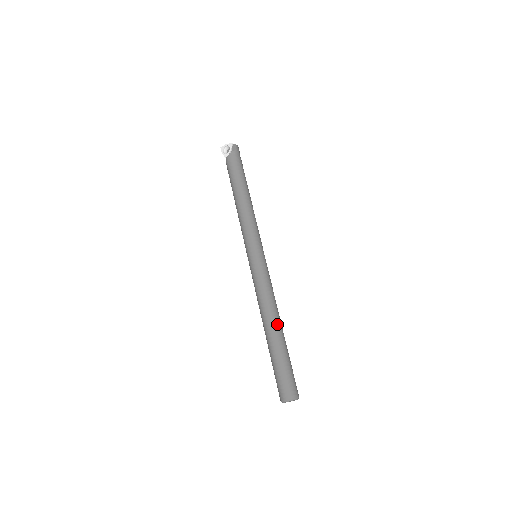
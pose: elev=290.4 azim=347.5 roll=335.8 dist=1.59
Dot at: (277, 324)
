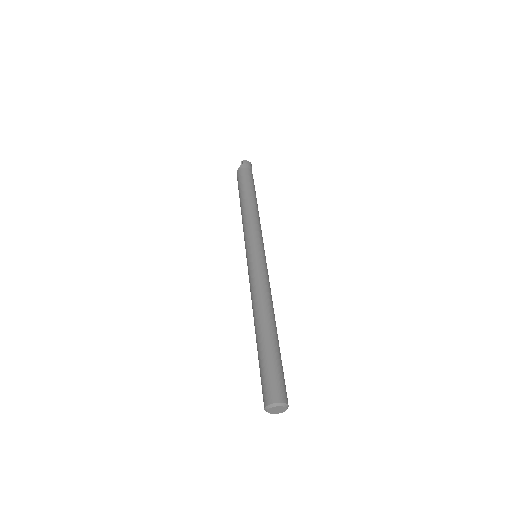
Dot at: (262, 320)
